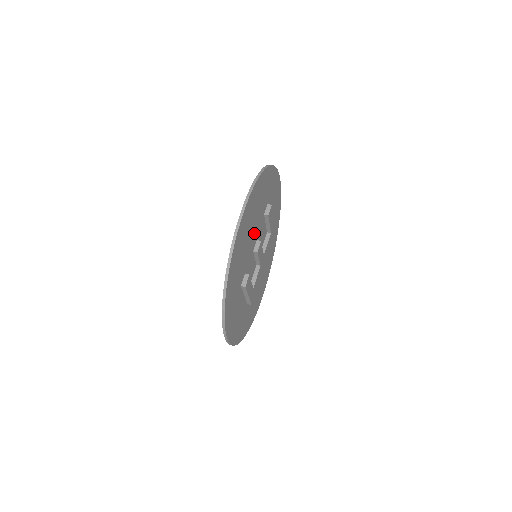
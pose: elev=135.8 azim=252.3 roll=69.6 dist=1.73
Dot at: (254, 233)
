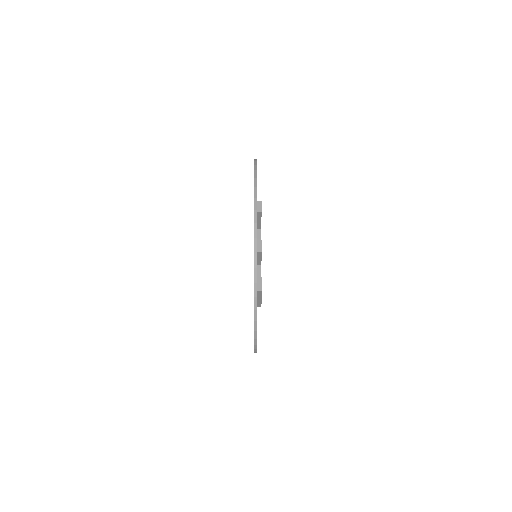
Dot at: occluded
